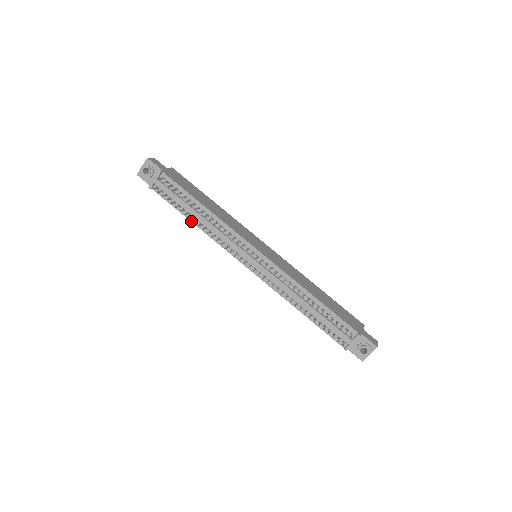
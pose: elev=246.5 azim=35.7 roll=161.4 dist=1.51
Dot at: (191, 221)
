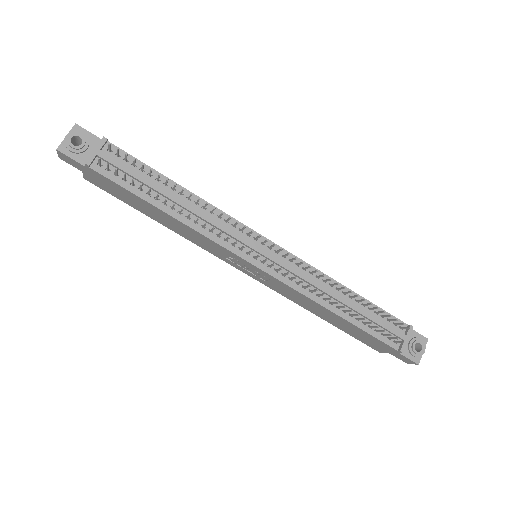
Dot at: (162, 210)
